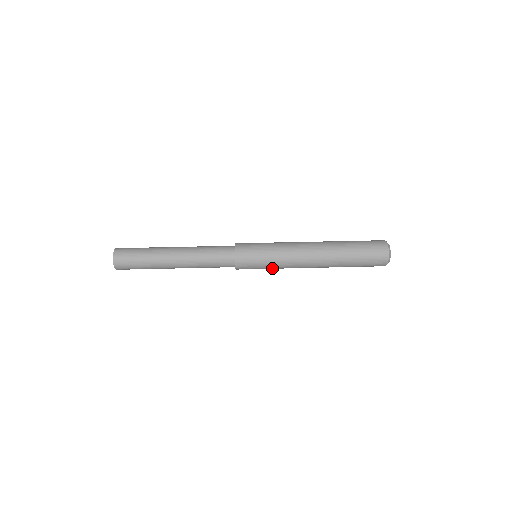
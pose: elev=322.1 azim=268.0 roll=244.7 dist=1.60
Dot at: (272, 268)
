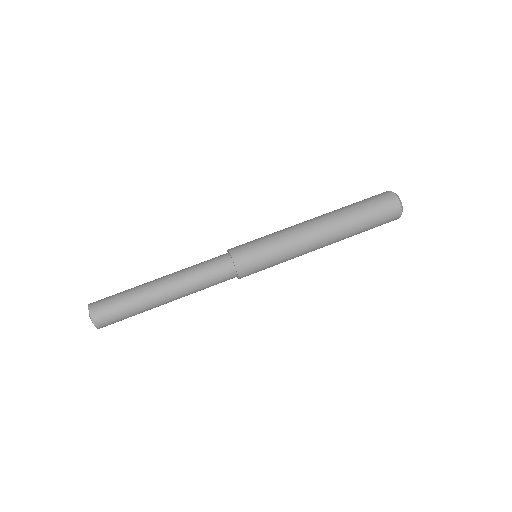
Dot at: (279, 262)
